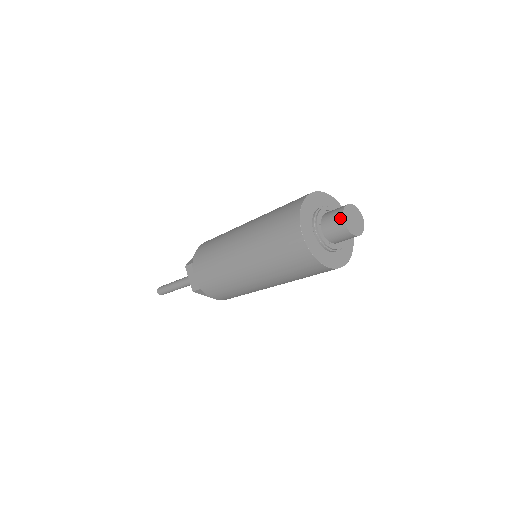
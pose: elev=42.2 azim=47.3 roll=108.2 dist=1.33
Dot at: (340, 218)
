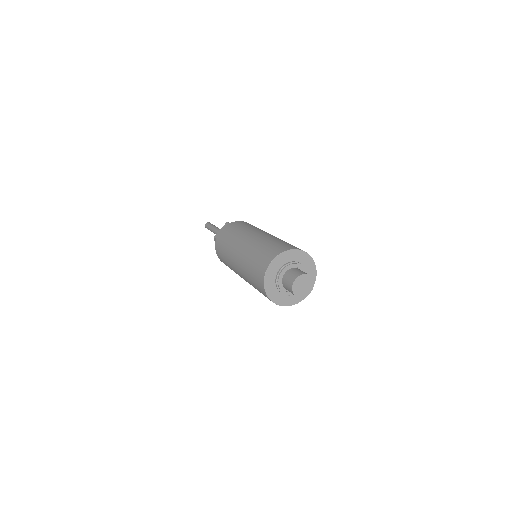
Dot at: (291, 286)
